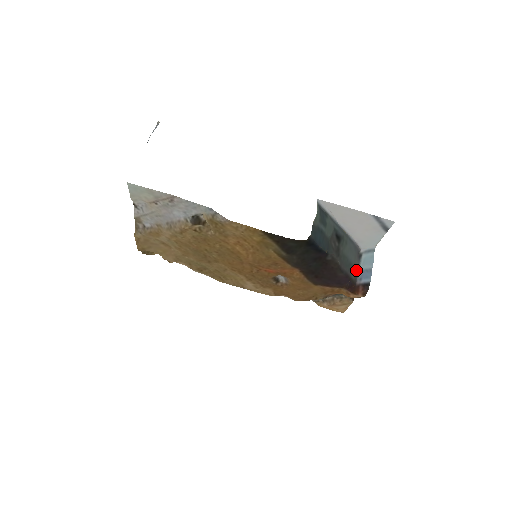
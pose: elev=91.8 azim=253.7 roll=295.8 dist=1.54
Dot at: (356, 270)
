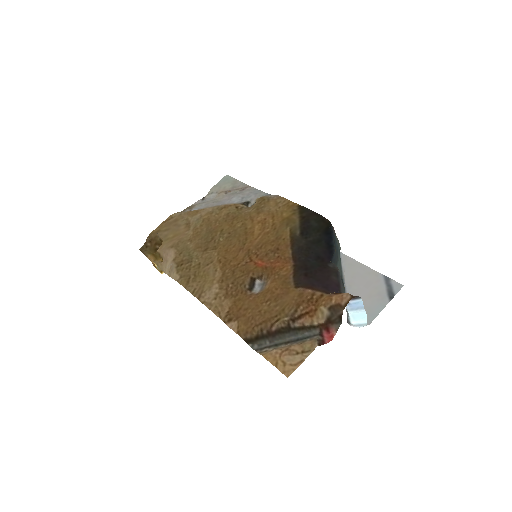
Dot at: occluded
